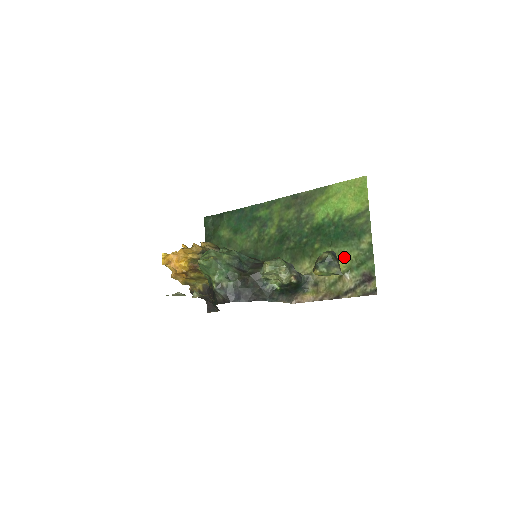
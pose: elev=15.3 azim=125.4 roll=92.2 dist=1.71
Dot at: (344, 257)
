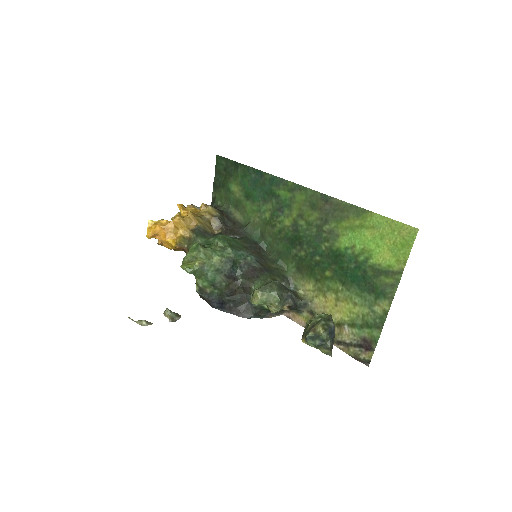
Dot at: (352, 306)
